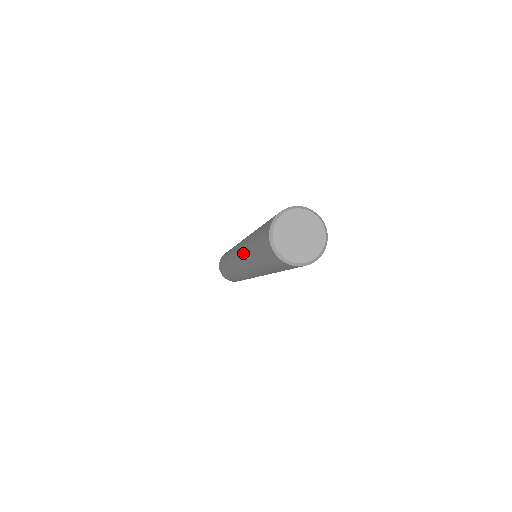
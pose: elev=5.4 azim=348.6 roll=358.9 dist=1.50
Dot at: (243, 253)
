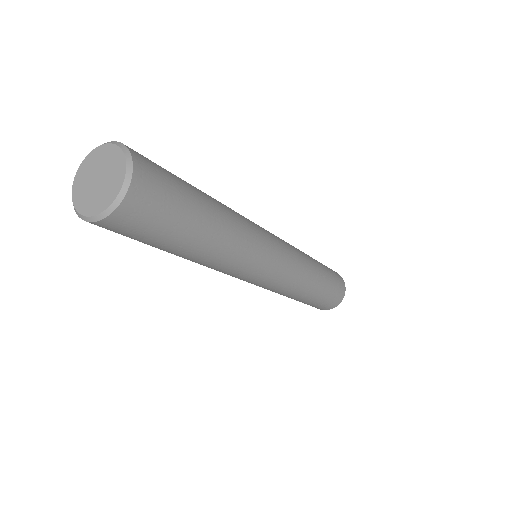
Dot at: occluded
